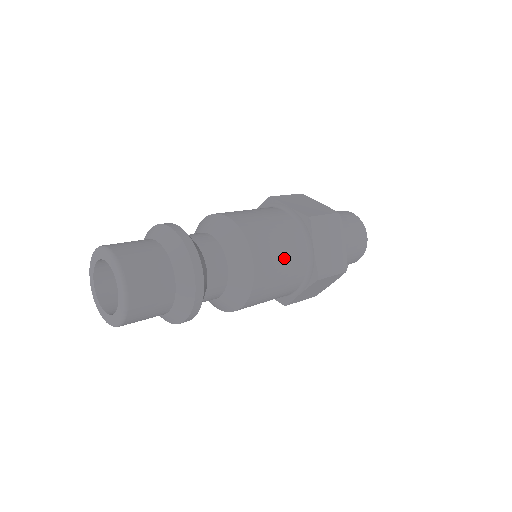
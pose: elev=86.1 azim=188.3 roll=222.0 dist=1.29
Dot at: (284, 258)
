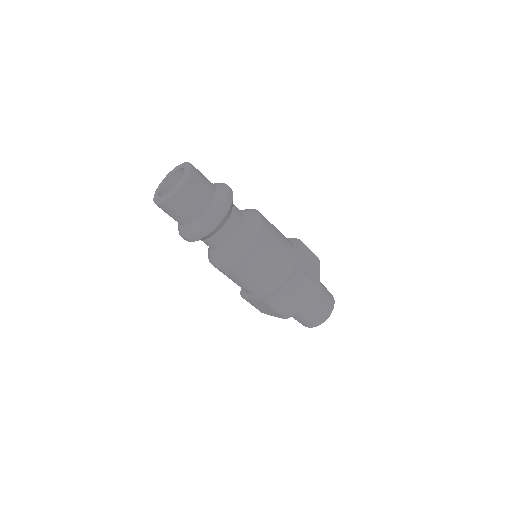
Dot at: (279, 242)
